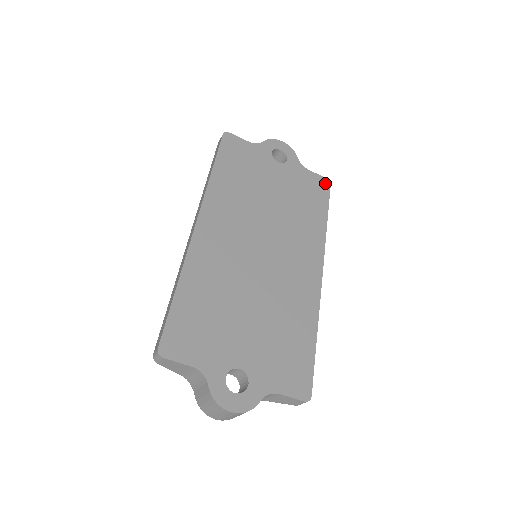
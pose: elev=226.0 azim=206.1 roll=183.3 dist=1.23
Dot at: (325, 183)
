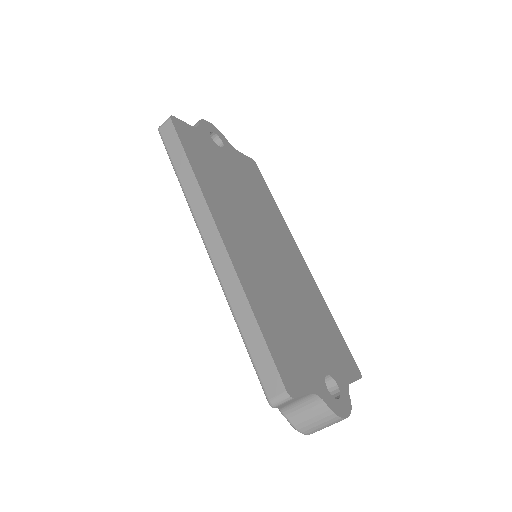
Dot at: (254, 164)
